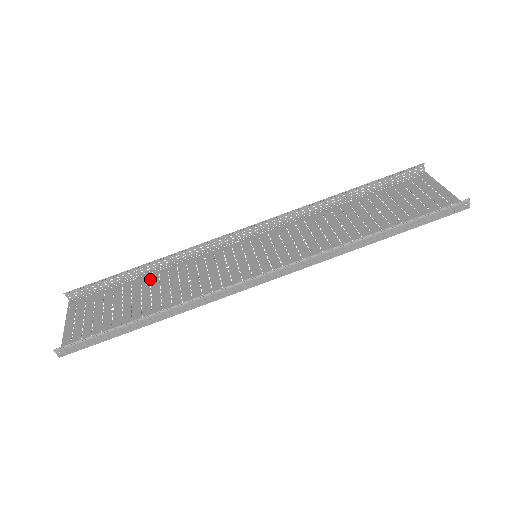
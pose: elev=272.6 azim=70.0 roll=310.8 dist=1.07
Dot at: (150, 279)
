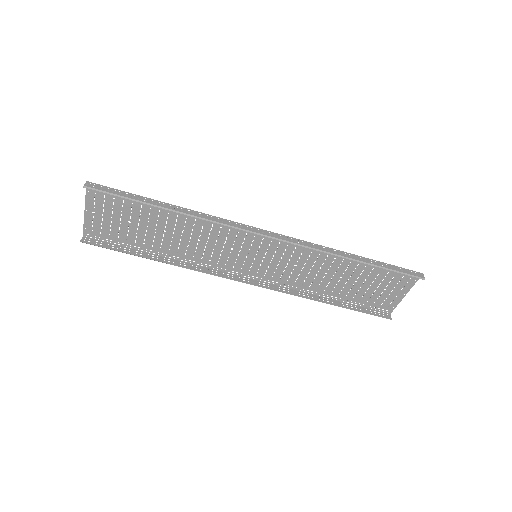
Dot at: (168, 215)
